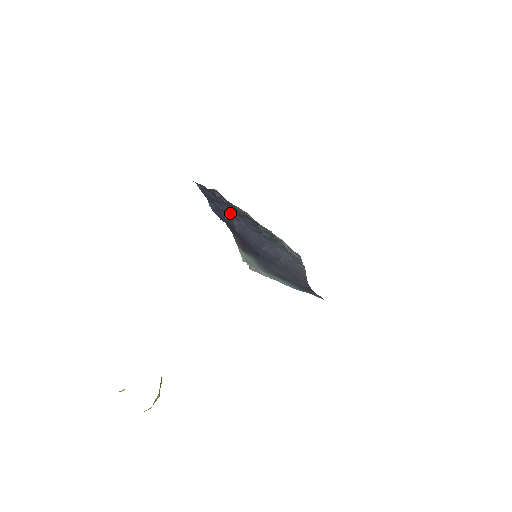
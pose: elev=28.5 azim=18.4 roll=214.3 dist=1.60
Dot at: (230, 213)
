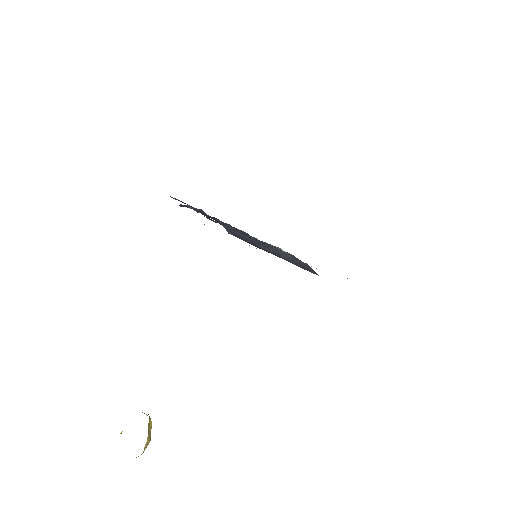
Dot at: (215, 218)
